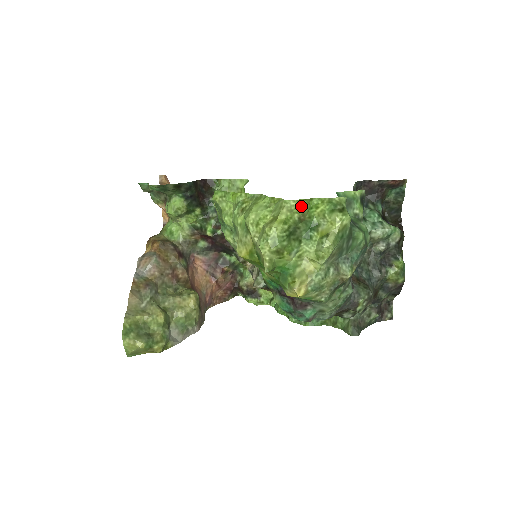
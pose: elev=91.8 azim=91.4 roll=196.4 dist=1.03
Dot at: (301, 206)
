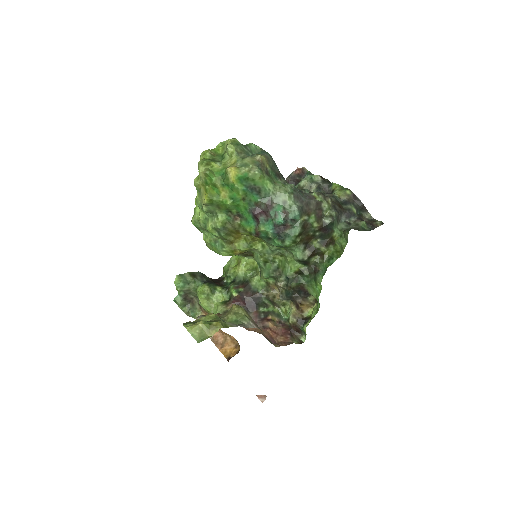
Dot at: (207, 150)
